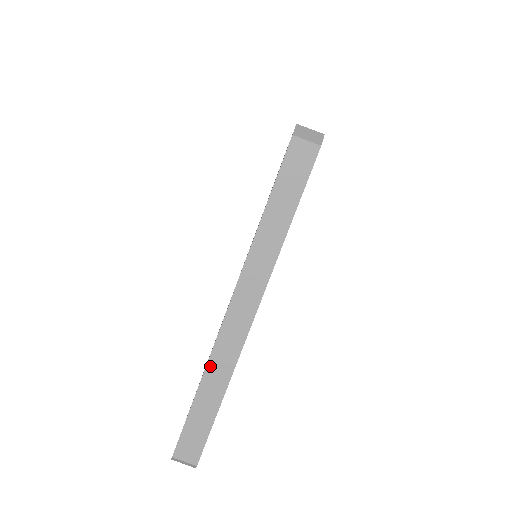
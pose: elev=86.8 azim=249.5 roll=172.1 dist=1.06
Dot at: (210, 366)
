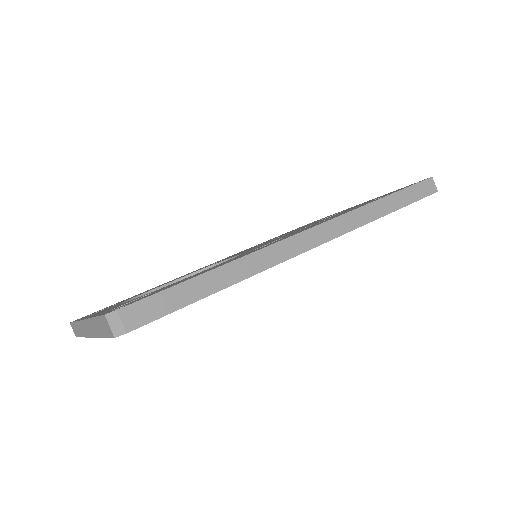
Dot at: (78, 323)
